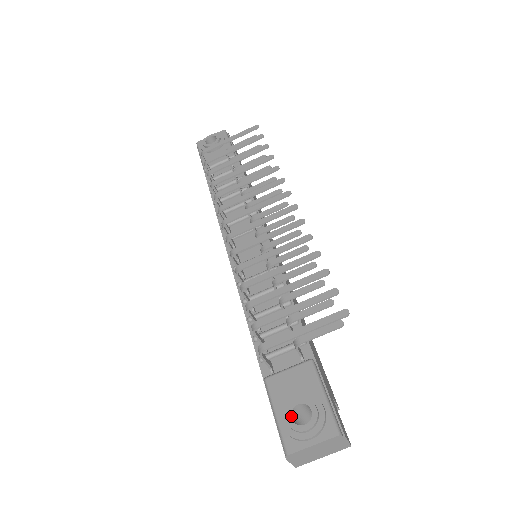
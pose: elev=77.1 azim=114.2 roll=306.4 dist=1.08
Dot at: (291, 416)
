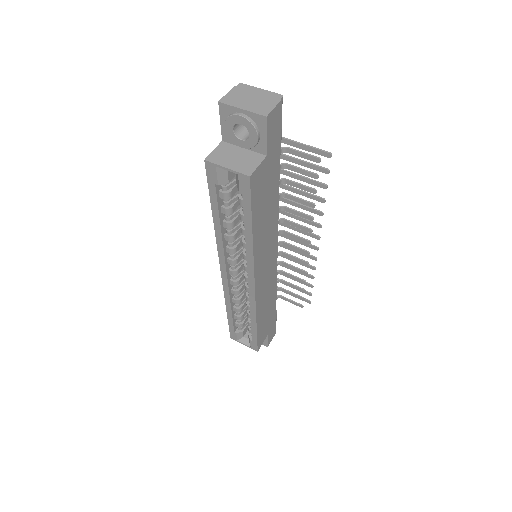
Dot at: occluded
